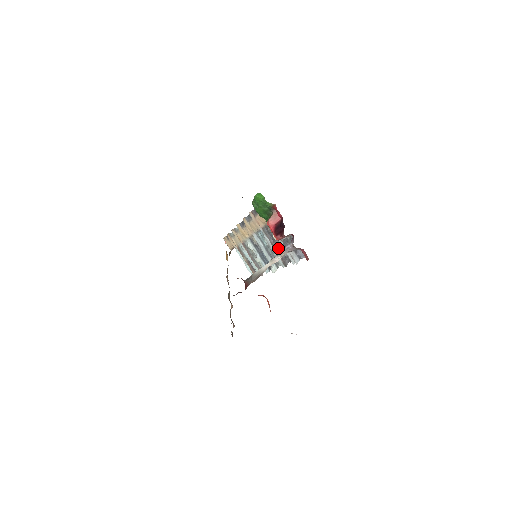
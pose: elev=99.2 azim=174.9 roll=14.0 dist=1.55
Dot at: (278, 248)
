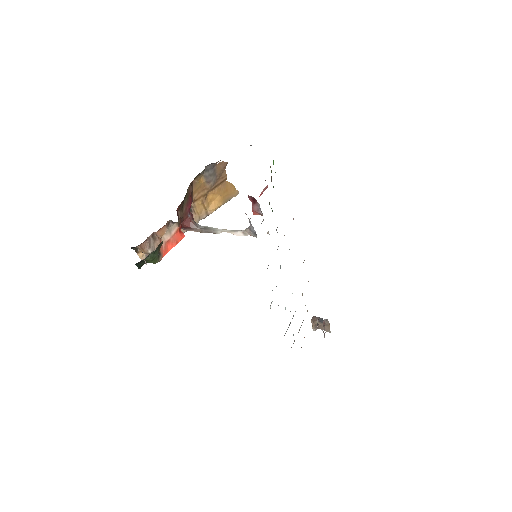
Dot at: occluded
